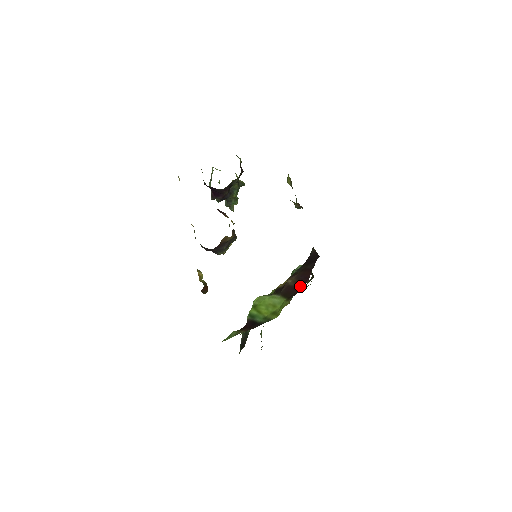
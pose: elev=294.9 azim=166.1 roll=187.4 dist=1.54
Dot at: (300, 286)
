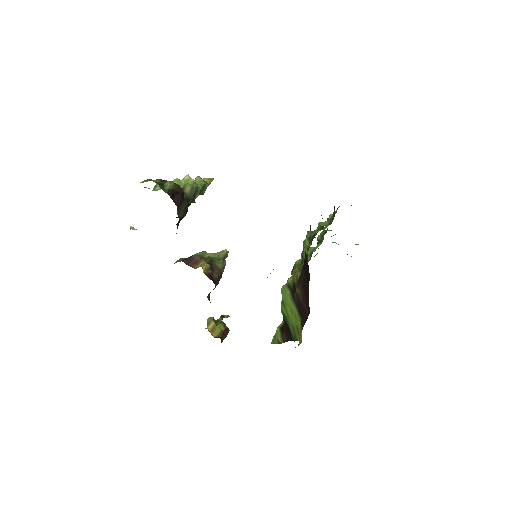
Dot at: (306, 311)
